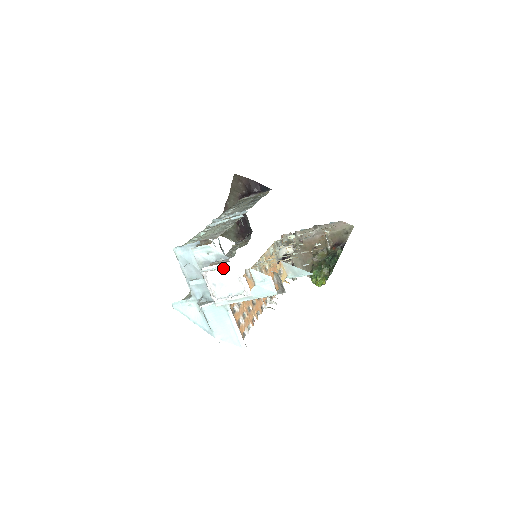
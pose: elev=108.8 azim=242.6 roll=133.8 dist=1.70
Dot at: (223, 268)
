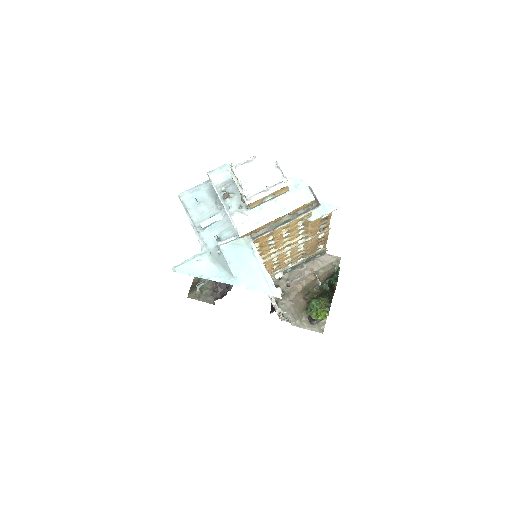
Dot at: (255, 160)
